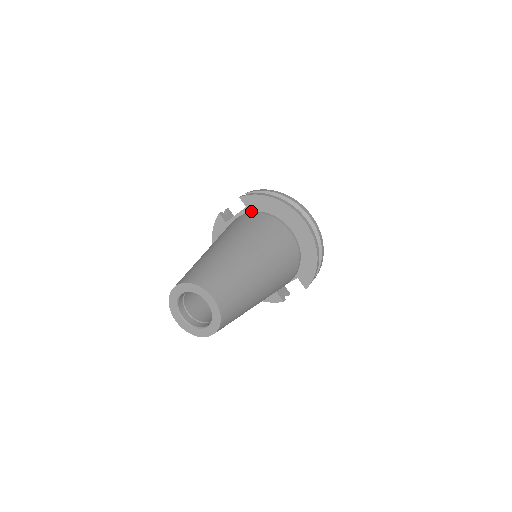
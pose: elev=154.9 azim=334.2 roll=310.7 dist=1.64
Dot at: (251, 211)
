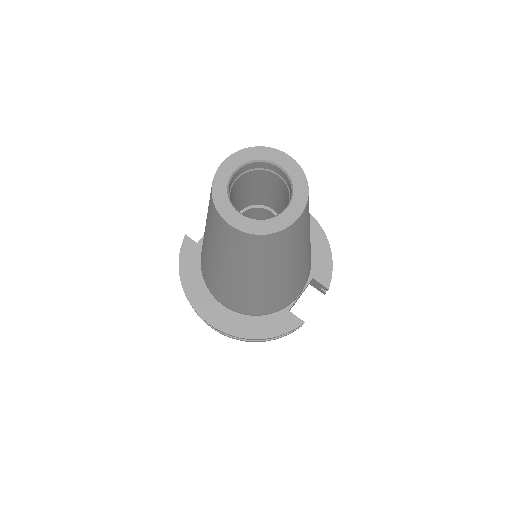
Dot at: occluded
